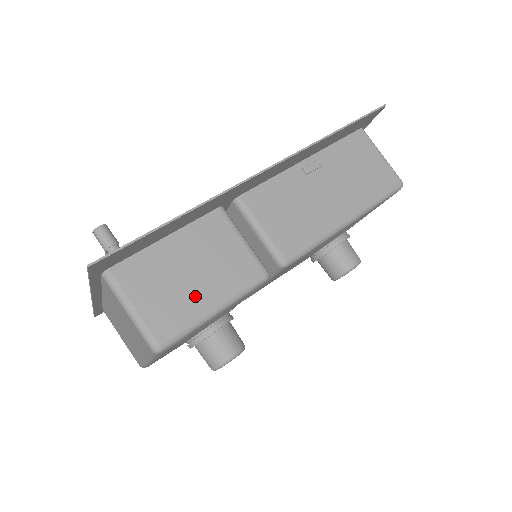
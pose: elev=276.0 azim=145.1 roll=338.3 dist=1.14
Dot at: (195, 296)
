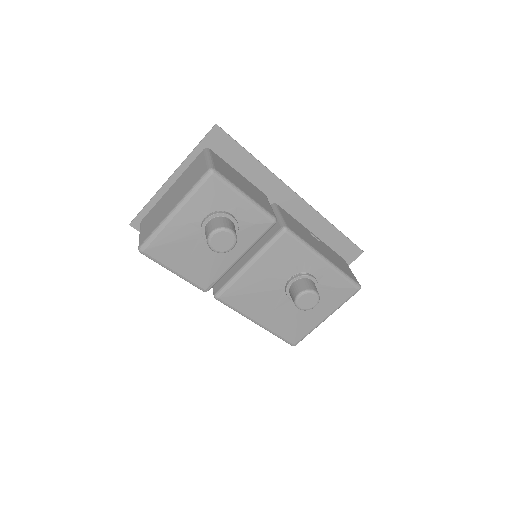
Dot at: (240, 185)
